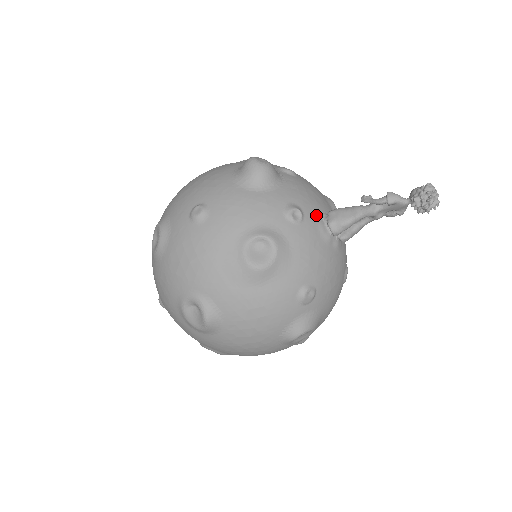
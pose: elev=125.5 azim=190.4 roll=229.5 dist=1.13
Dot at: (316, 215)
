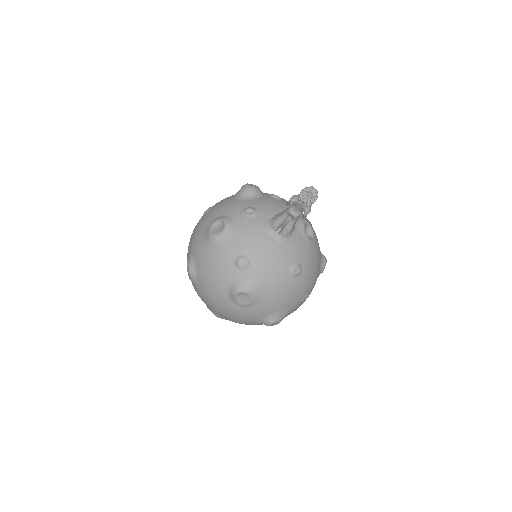
Dot at: (268, 217)
